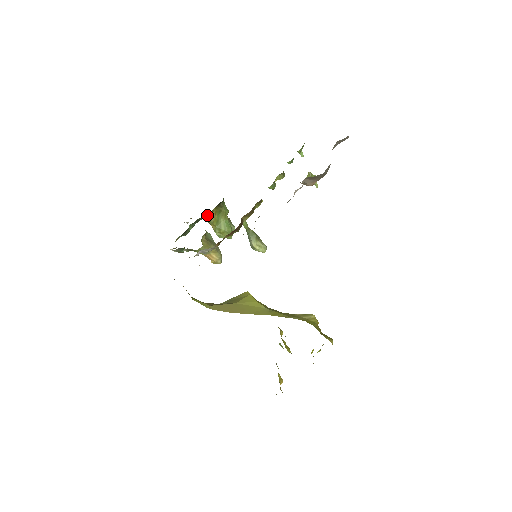
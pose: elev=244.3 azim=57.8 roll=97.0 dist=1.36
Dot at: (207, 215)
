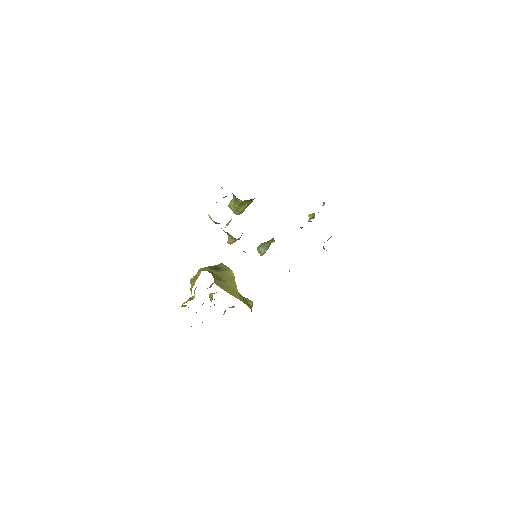
Dot at: occluded
